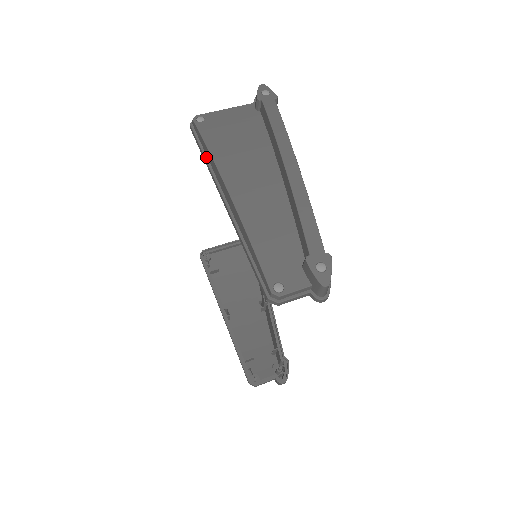
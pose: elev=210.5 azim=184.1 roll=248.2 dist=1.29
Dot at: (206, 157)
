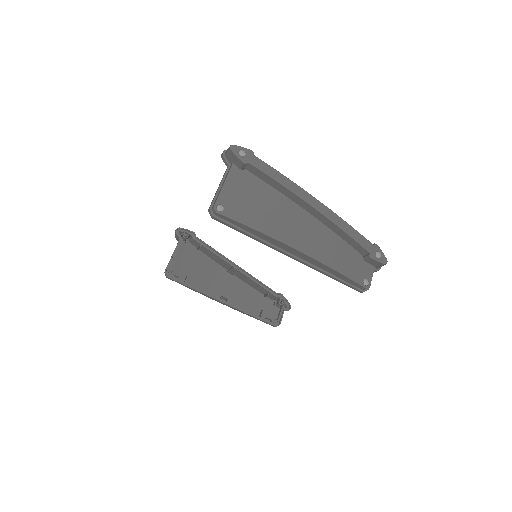
Dot at: (250, 234)
